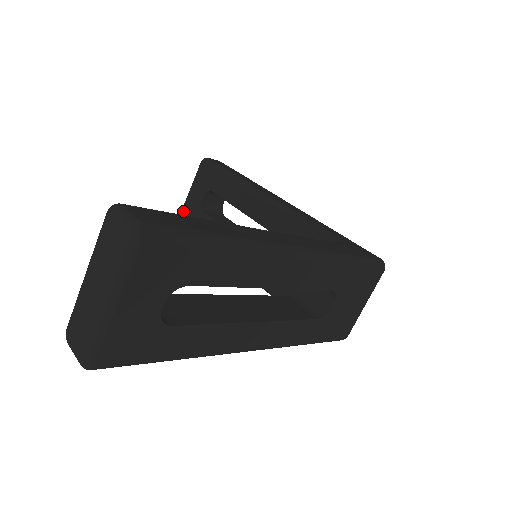
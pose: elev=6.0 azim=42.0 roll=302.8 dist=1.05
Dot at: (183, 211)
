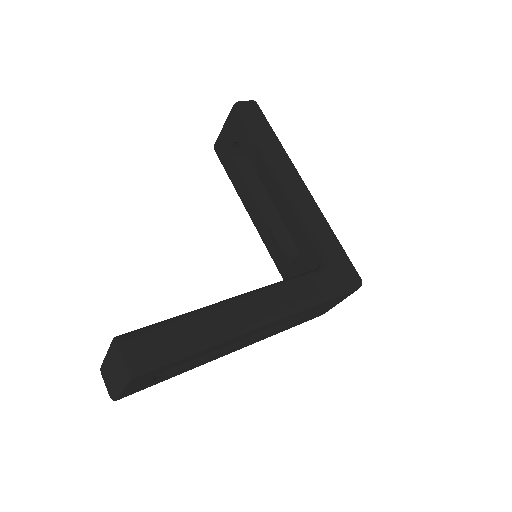
Dot at: (216, 145)
